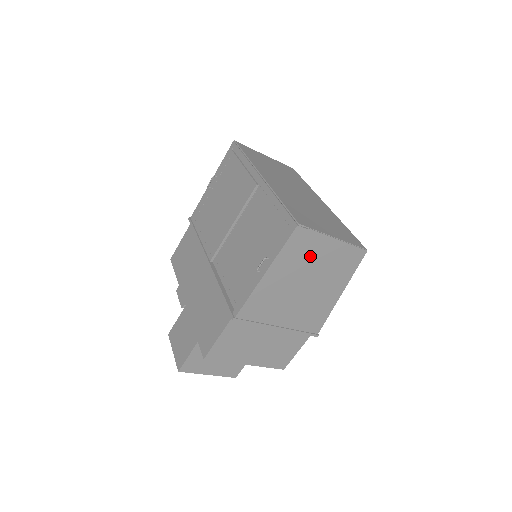
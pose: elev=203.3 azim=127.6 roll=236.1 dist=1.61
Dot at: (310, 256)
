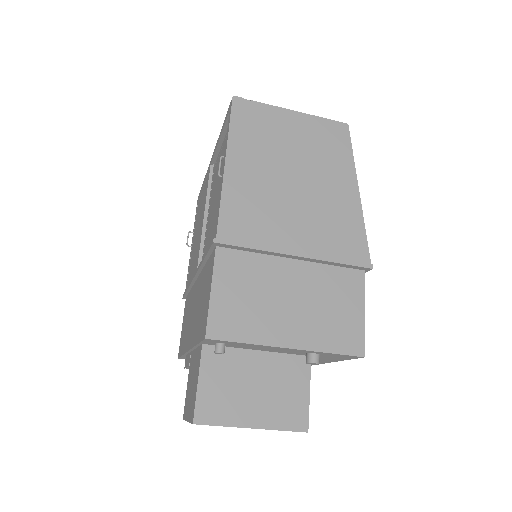
Dot at: (274, 136)
